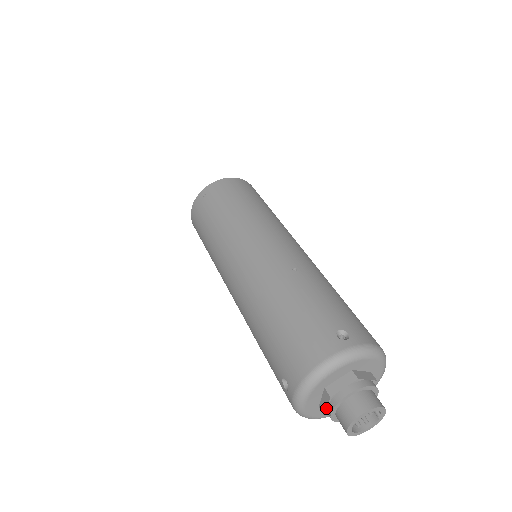
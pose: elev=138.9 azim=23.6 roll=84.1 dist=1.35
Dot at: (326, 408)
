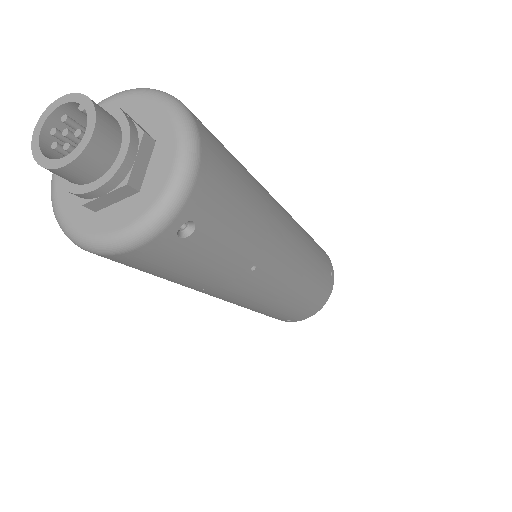
Dot at: occluded
